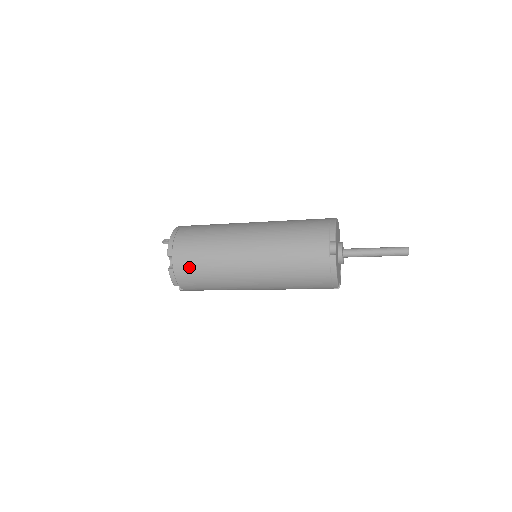
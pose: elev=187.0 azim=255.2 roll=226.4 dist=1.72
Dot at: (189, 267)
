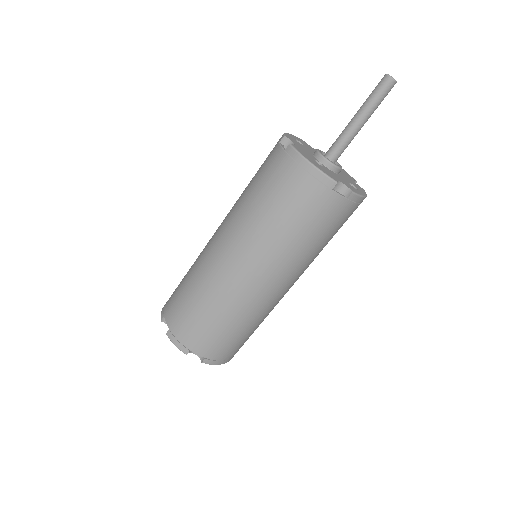
Dot at: (180, 311)
